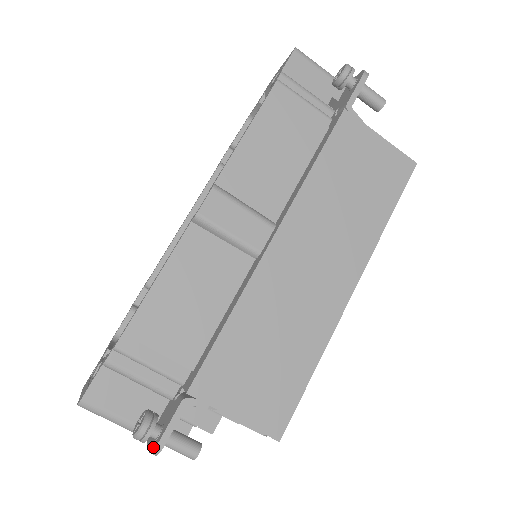
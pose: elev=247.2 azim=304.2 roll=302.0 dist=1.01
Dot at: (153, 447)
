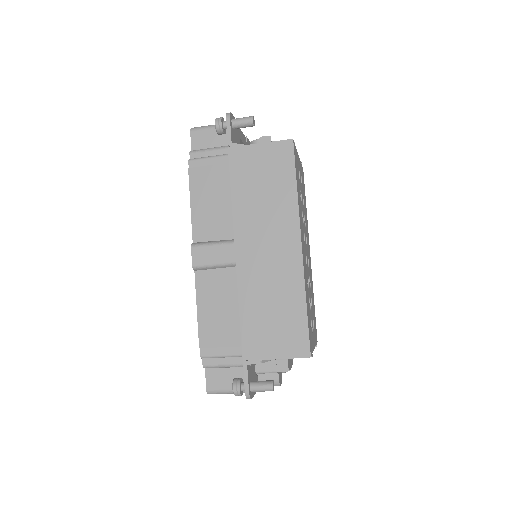
Dot at: (246, 395)
